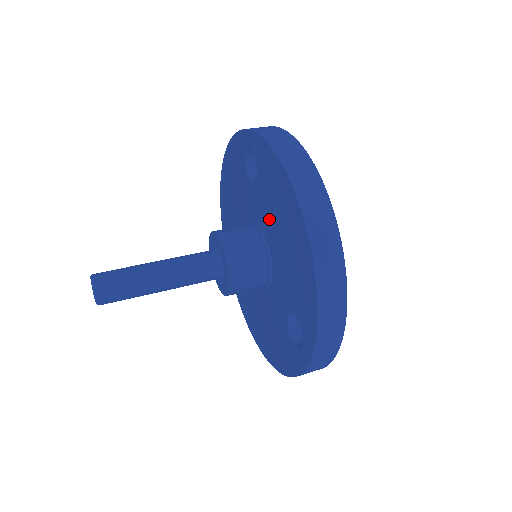
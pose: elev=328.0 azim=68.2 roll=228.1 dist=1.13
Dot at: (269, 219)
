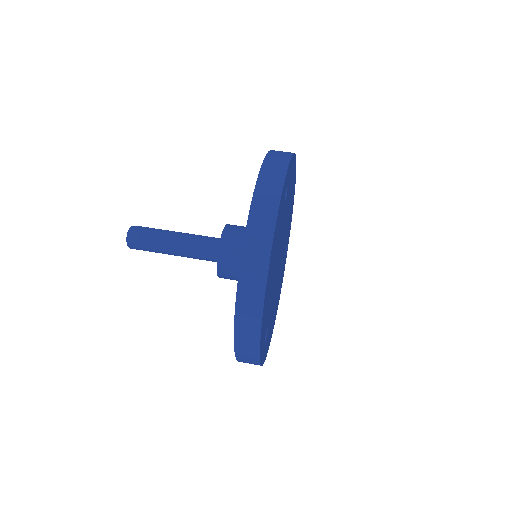
Dot at: occluded
